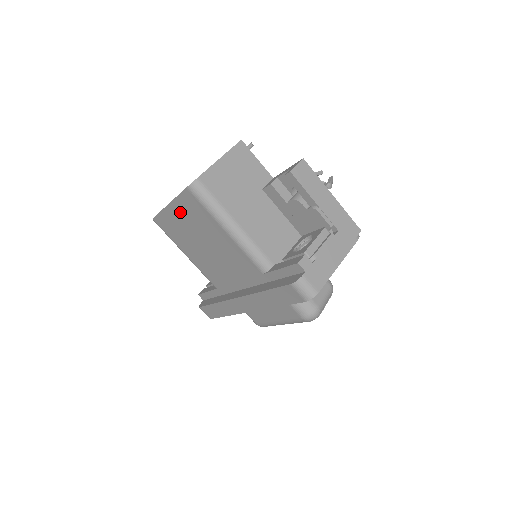
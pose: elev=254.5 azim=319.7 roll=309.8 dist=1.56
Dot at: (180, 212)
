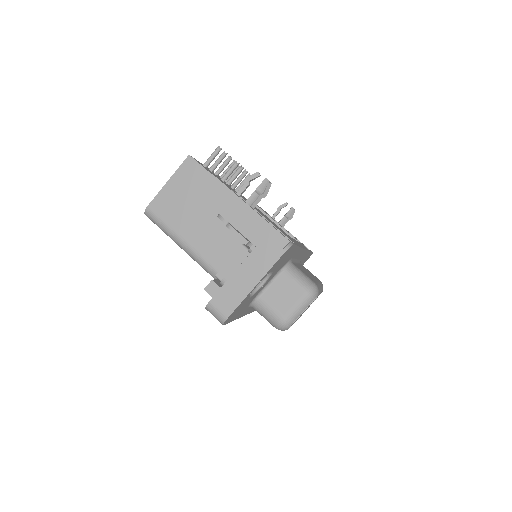
Dot at: occluded
